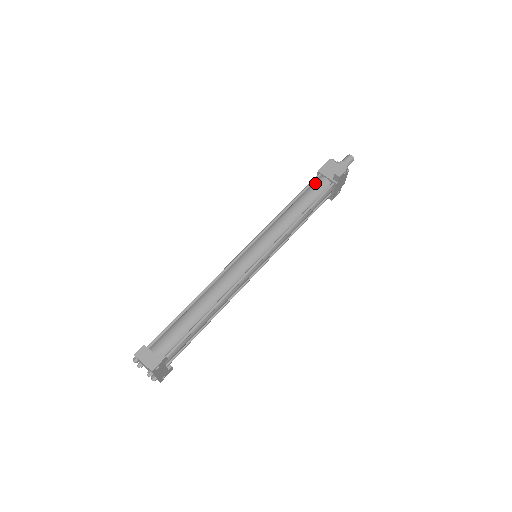
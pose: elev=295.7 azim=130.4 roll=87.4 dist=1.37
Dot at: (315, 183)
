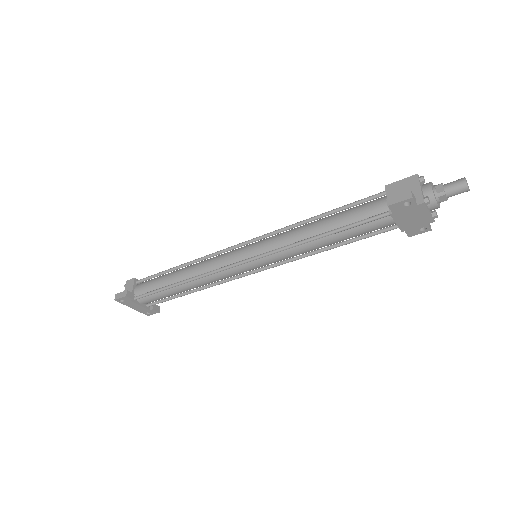
Dot at: (371, 201)
